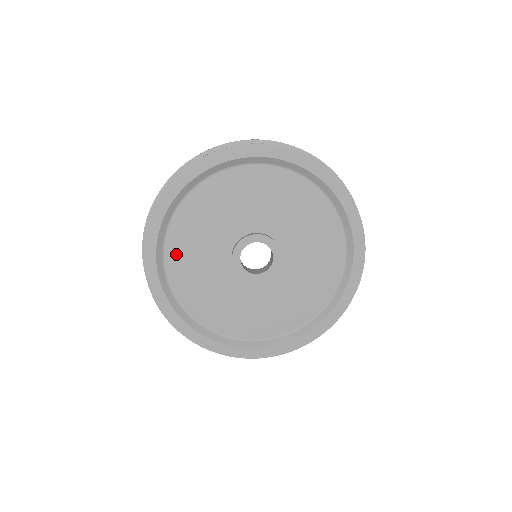
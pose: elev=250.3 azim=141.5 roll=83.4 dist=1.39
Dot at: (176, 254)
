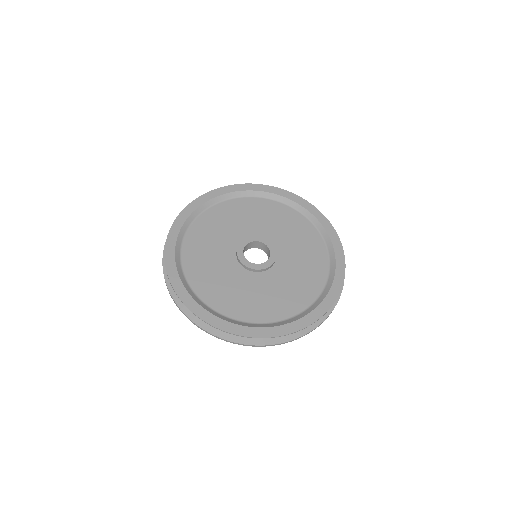
Dot at: (211, 216)
